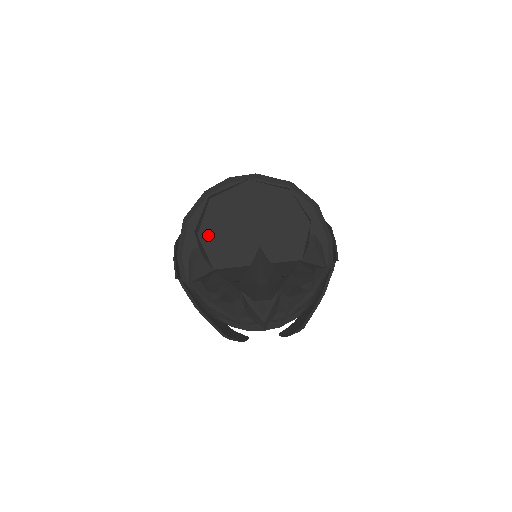
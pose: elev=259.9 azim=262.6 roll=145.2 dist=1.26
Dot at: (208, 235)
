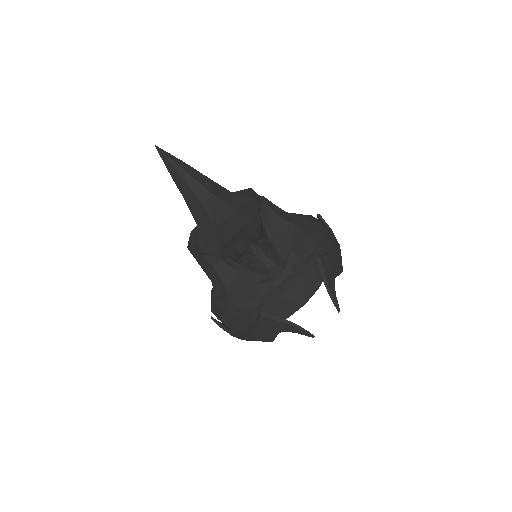
Dot at: (193, 242)
